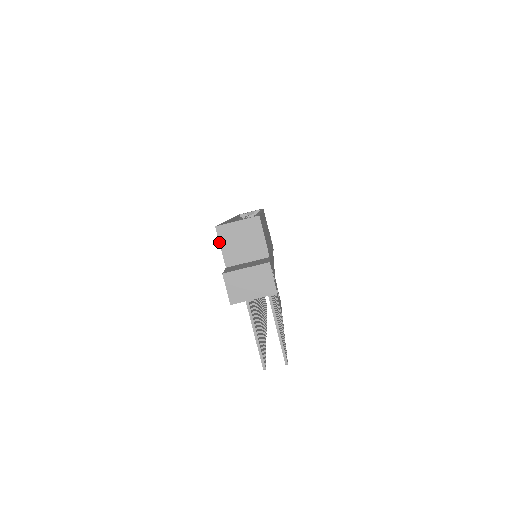
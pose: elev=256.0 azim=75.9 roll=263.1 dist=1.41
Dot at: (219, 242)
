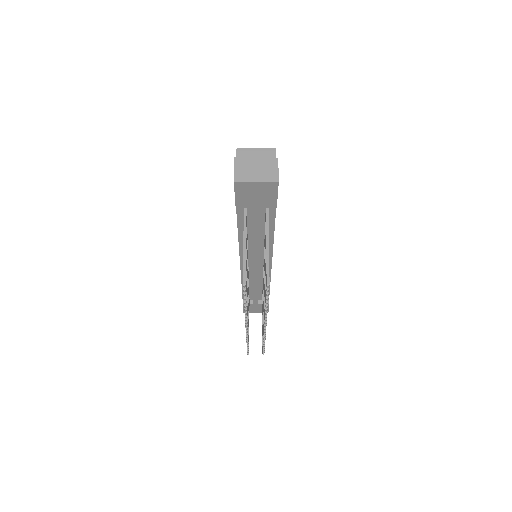
Dot at: occluded
